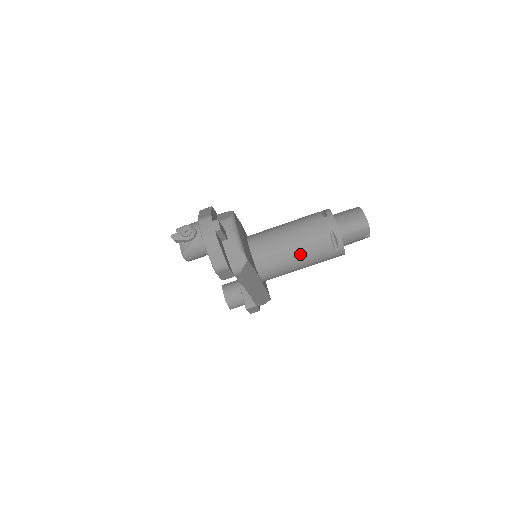
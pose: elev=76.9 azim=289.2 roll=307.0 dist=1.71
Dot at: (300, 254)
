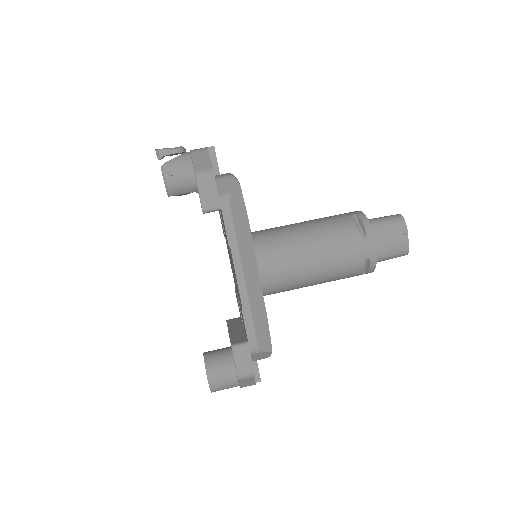
Dot at: (313, 234)
